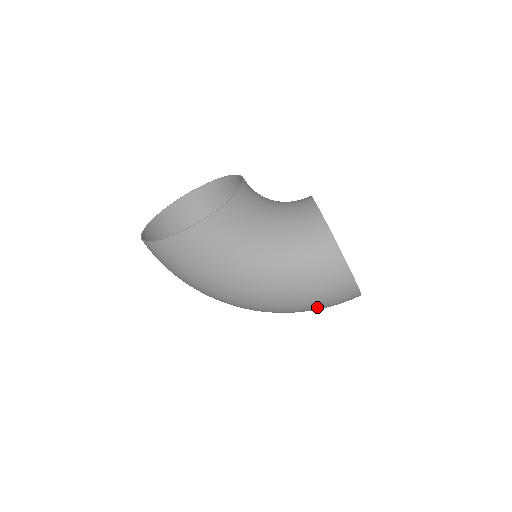
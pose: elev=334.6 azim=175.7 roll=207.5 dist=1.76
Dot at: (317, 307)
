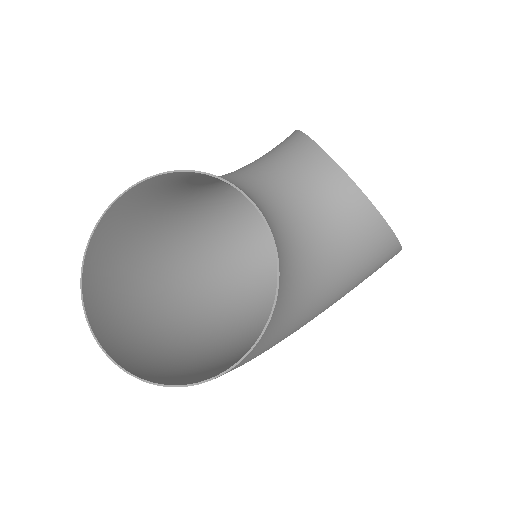
Dot at: occluded
